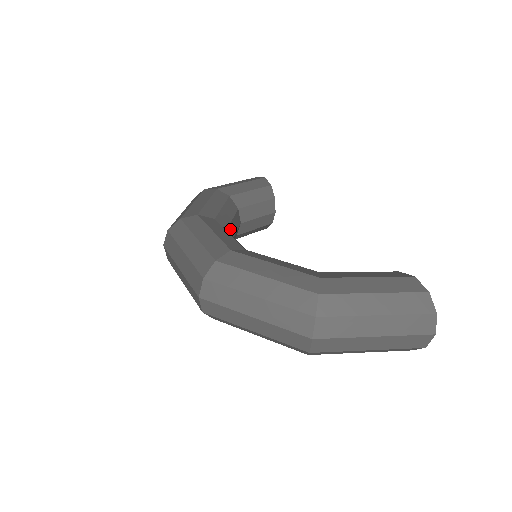
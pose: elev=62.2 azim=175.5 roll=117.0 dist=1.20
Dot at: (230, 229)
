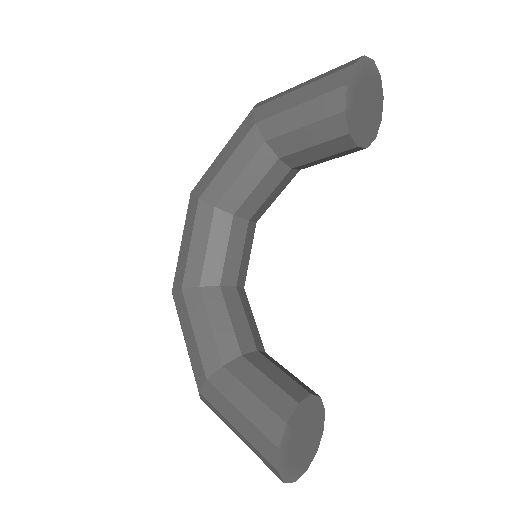
Dot at: (247, 204)
